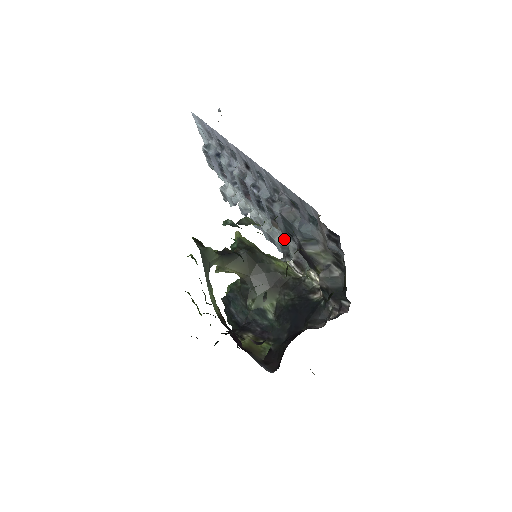
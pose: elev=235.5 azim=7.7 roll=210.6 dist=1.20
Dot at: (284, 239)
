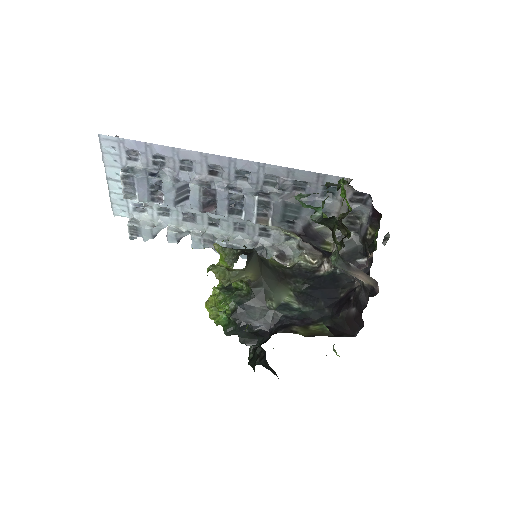
Dot at: (252, 242)
